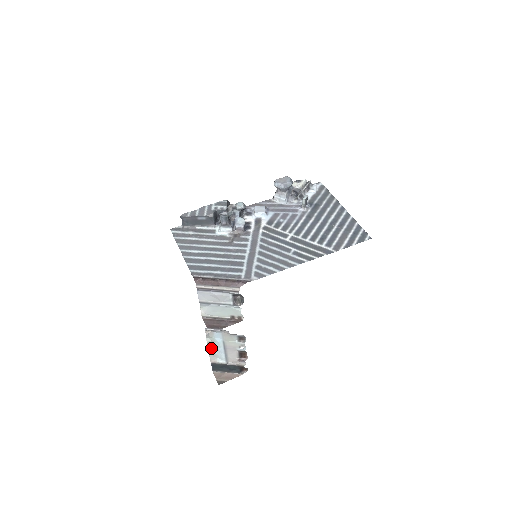
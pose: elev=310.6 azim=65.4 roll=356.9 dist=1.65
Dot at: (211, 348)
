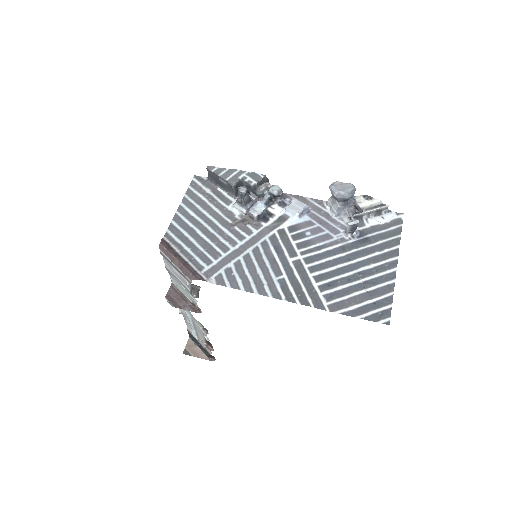
Dot at: (185, 316)
